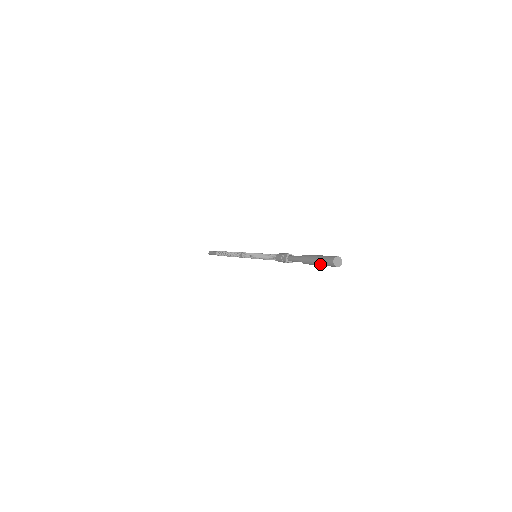
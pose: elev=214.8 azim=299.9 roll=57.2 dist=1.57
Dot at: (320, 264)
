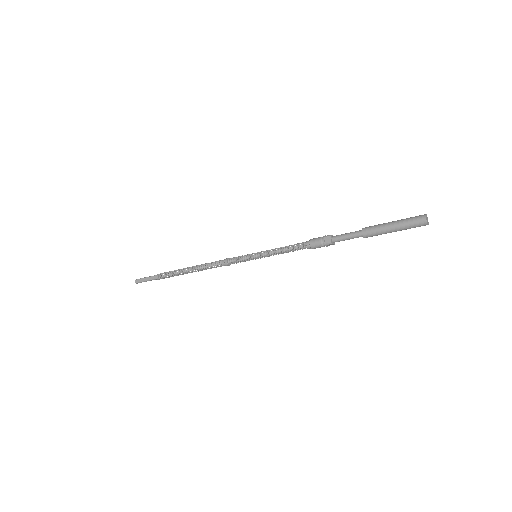
Dot at: (400, 229)
